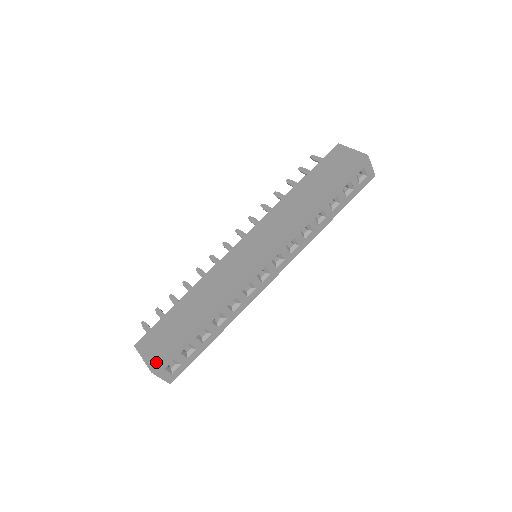
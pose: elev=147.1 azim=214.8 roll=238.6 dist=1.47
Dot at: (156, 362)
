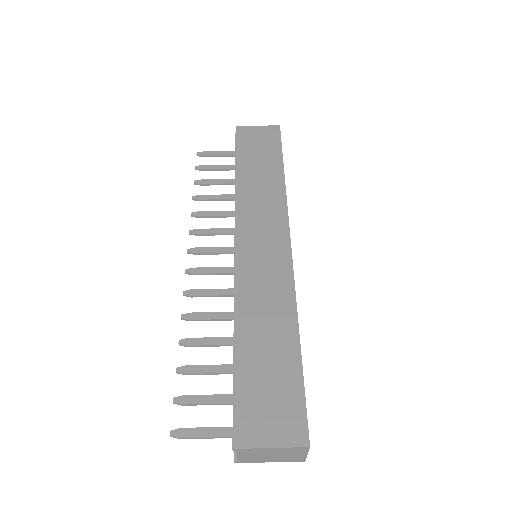
Dot at: (299, 430)
